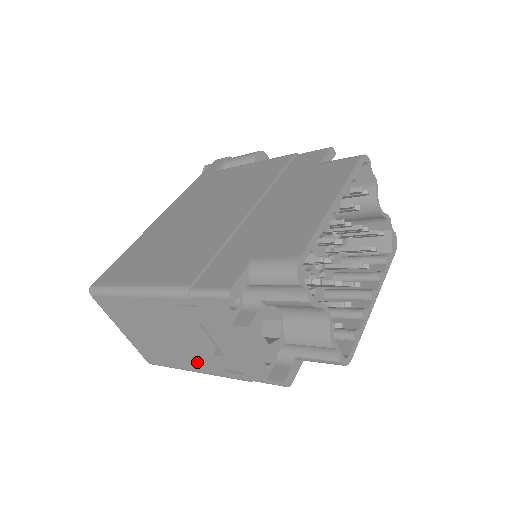
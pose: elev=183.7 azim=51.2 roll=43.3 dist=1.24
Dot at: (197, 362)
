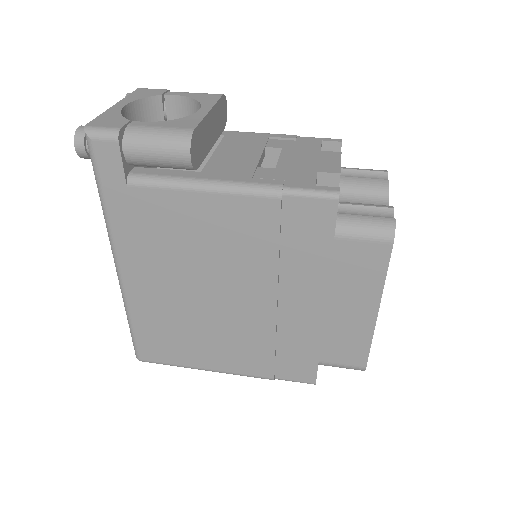
Dot at: occluded
